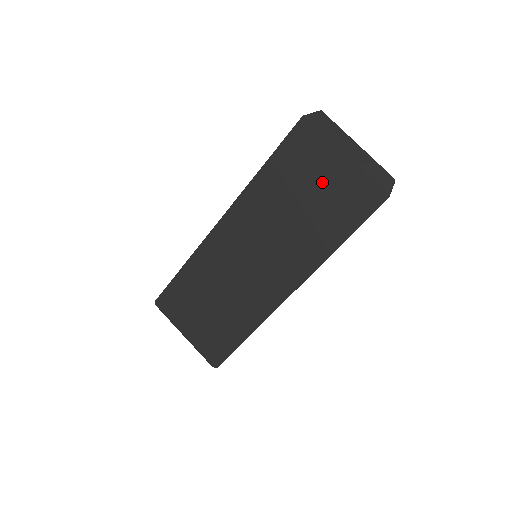
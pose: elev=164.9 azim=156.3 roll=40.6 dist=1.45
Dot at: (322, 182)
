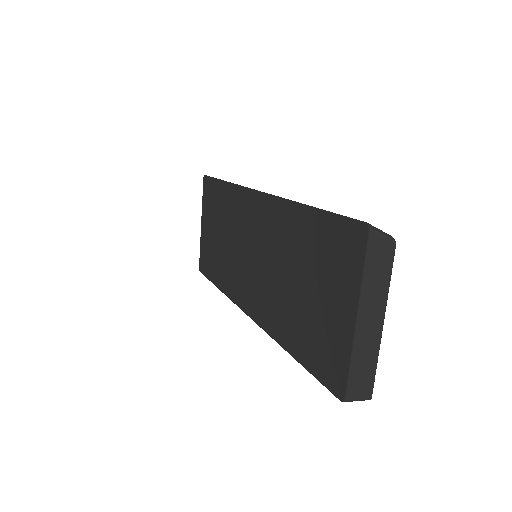
Dot at: (323, 299)
